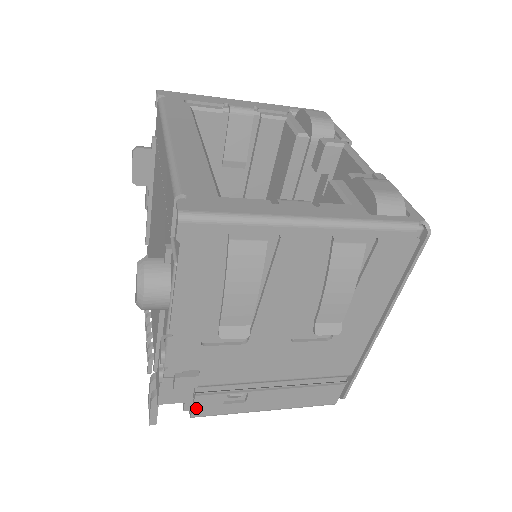
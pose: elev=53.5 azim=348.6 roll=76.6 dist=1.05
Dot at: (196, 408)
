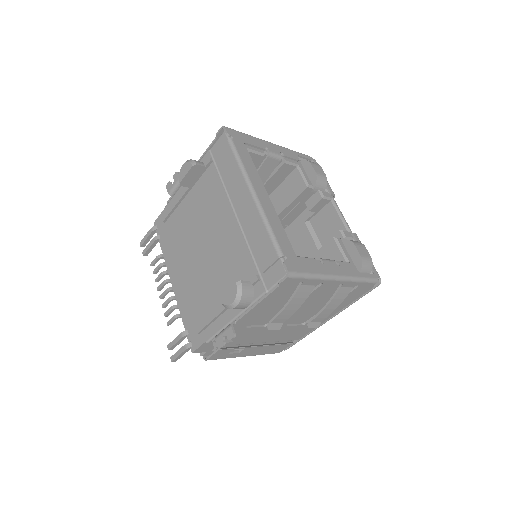
Dot at: (213, 356)
